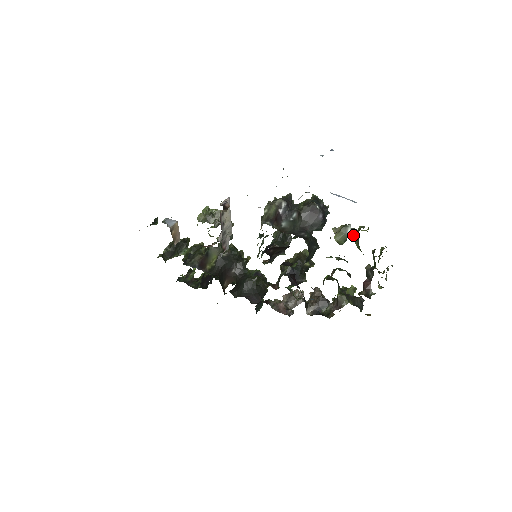
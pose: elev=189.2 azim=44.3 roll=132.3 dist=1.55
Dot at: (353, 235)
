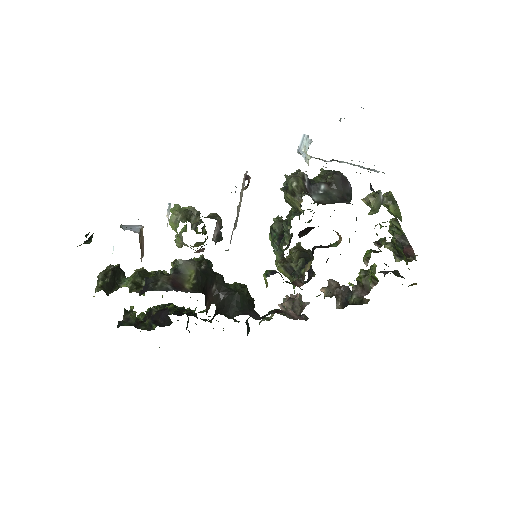
Dot at: (386, 201)
